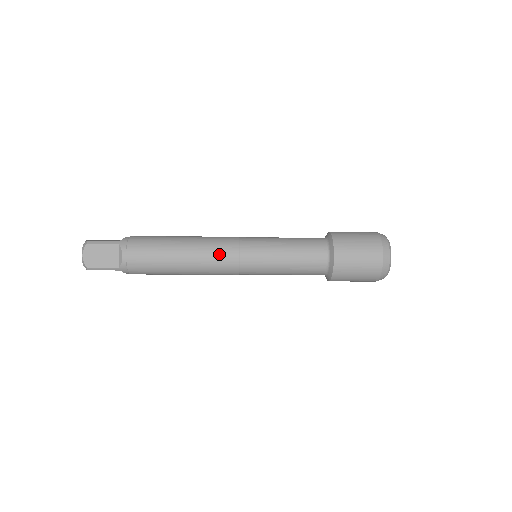
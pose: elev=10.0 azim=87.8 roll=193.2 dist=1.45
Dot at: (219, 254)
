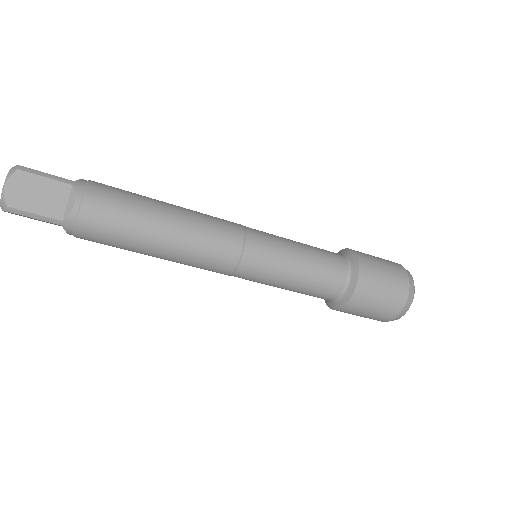
Dot at: (218, 239)
